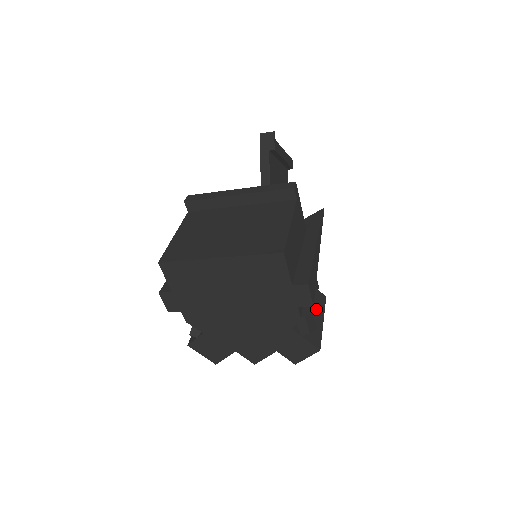
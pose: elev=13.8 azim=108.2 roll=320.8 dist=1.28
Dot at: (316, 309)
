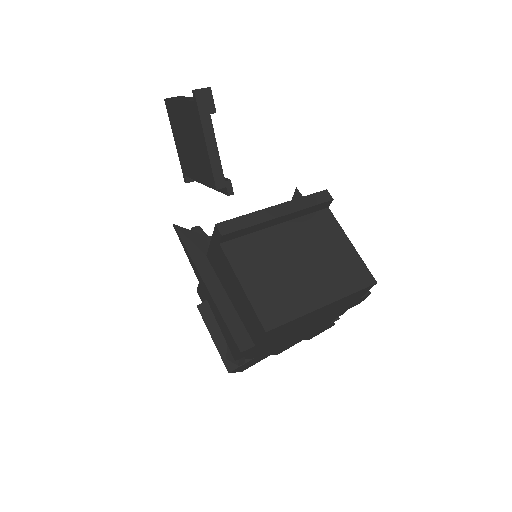
Dot at: occluded
